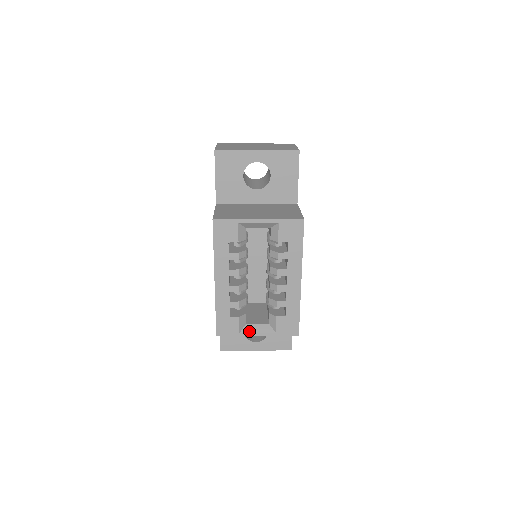
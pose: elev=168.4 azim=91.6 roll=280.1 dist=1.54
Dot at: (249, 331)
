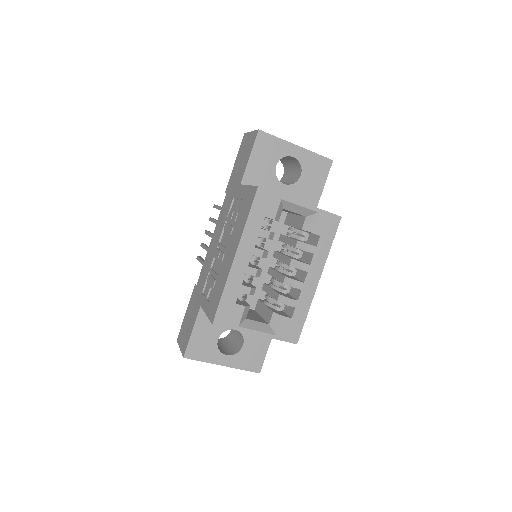
Dot at: (249, 327)
